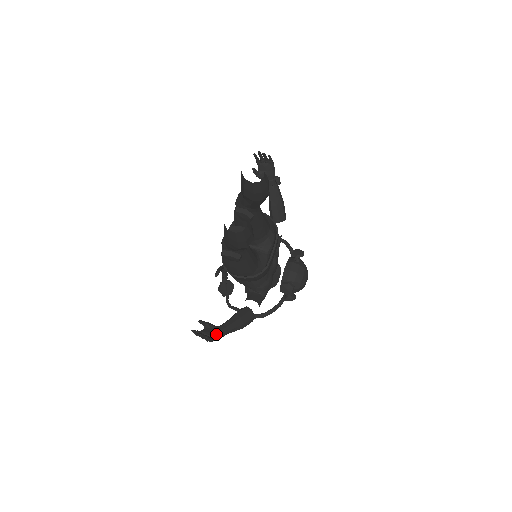
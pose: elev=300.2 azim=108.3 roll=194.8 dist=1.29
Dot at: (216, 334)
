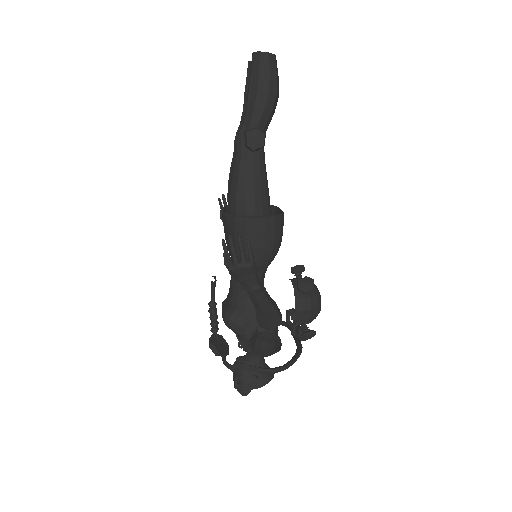
Dot at: occluded
